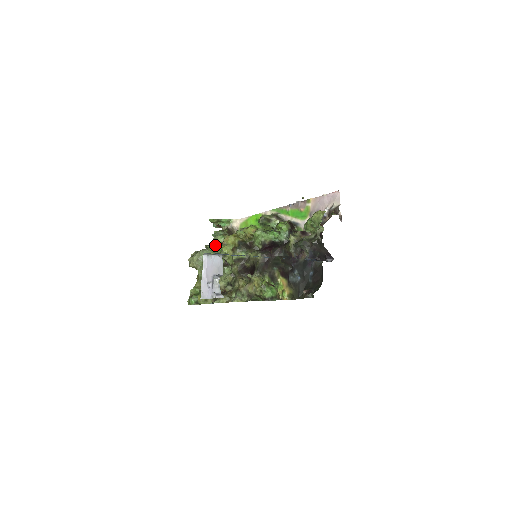
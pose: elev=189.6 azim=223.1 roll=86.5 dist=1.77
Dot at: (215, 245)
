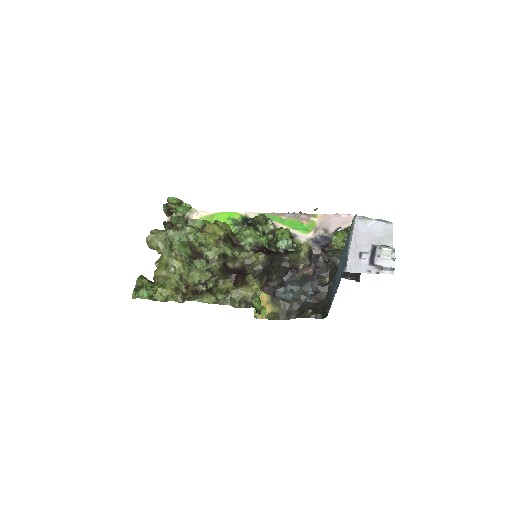
Dot at: (194, 228)
